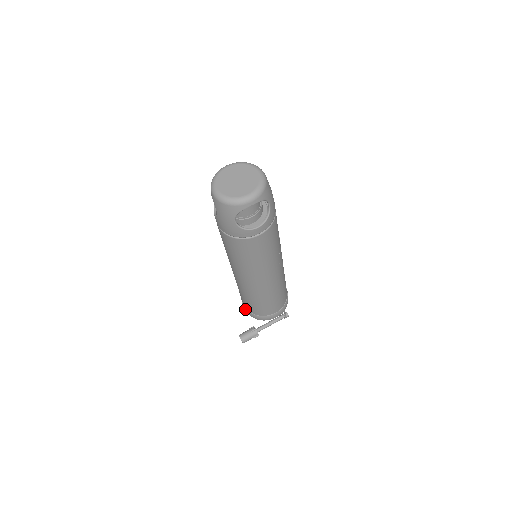
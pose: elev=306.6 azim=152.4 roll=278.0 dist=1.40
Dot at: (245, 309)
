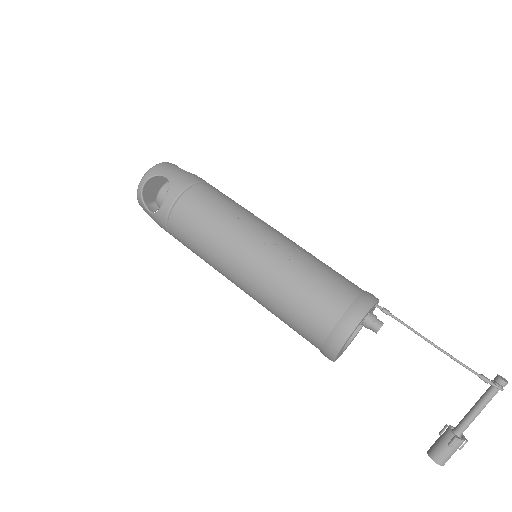
Dot at: occluded
